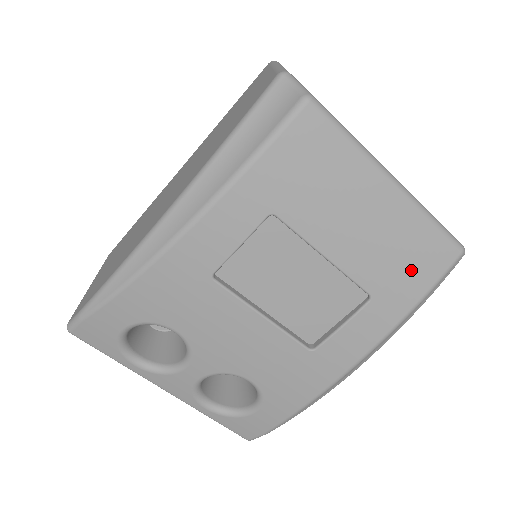
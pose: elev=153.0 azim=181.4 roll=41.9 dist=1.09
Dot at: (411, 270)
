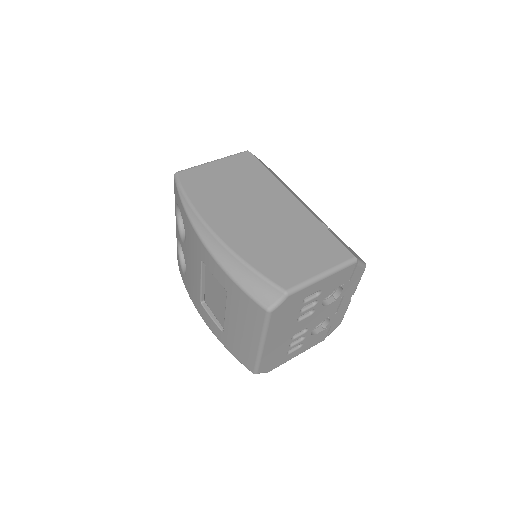
Dot at: (238, 351)
